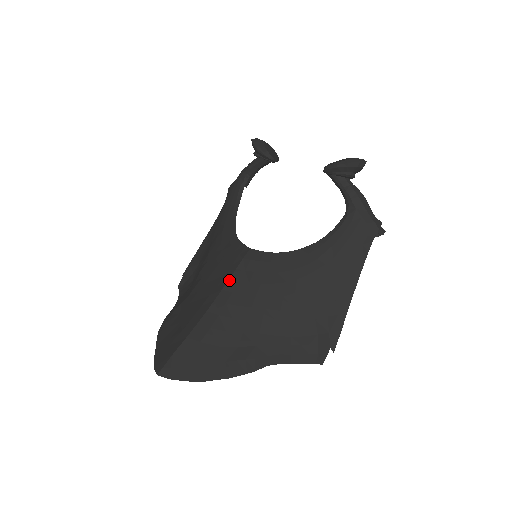
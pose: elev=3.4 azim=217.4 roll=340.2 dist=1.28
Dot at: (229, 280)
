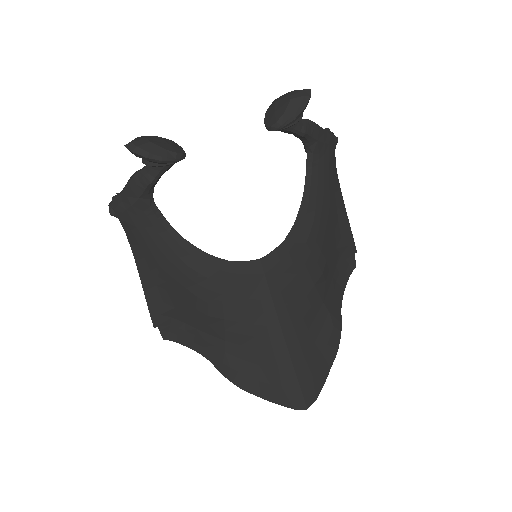
Dot at: (273, 301)
